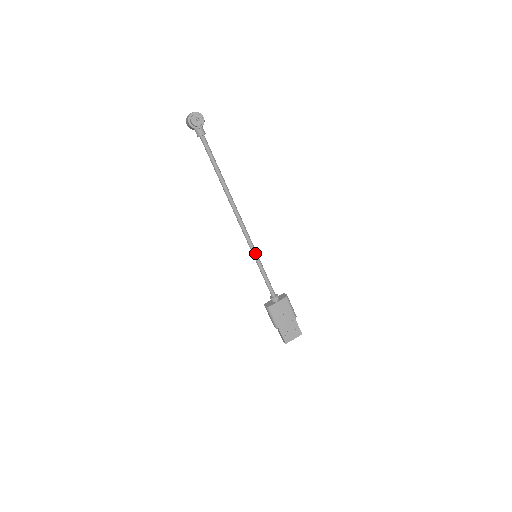
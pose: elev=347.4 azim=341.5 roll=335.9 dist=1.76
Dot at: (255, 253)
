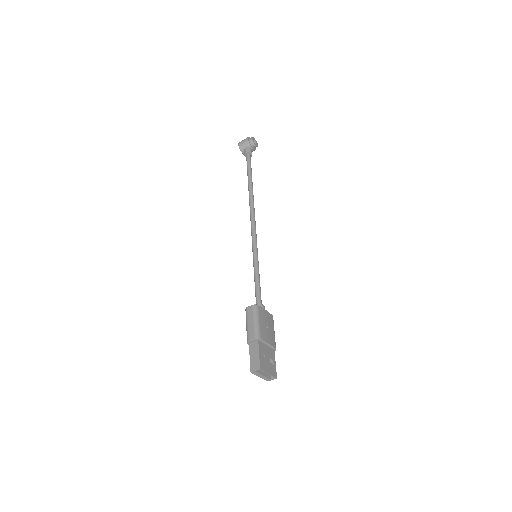
Dot at: (257, 252)
